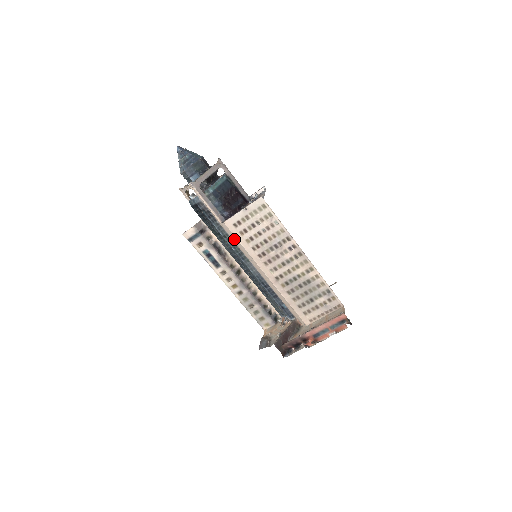
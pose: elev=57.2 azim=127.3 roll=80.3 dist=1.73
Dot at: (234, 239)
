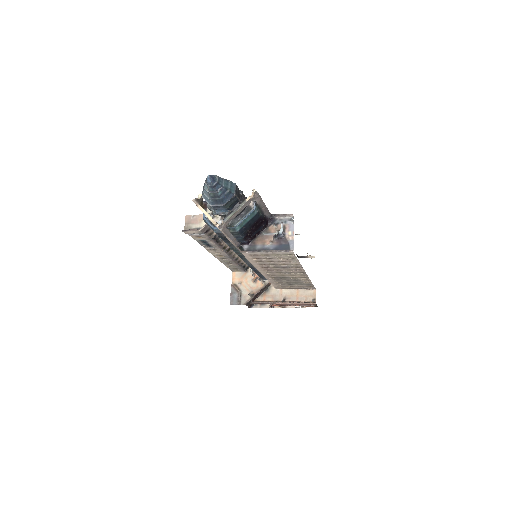
Dot at: occluded
